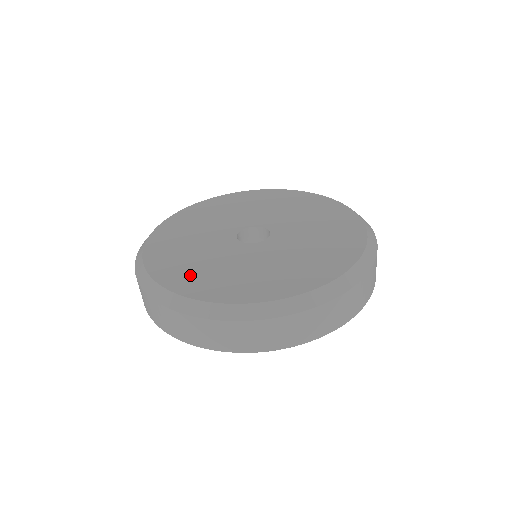
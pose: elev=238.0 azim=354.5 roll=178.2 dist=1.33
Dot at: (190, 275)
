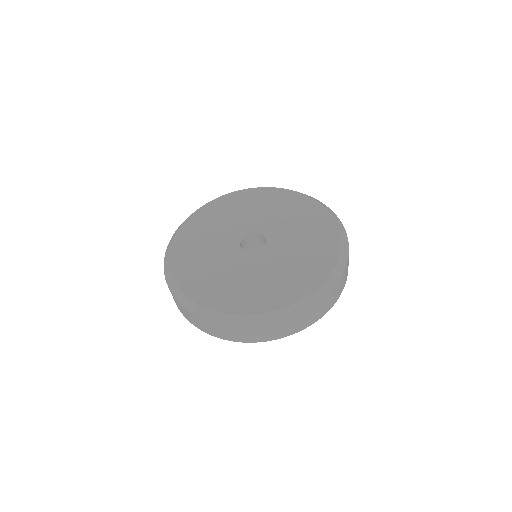
Dot at: (190, 265)
